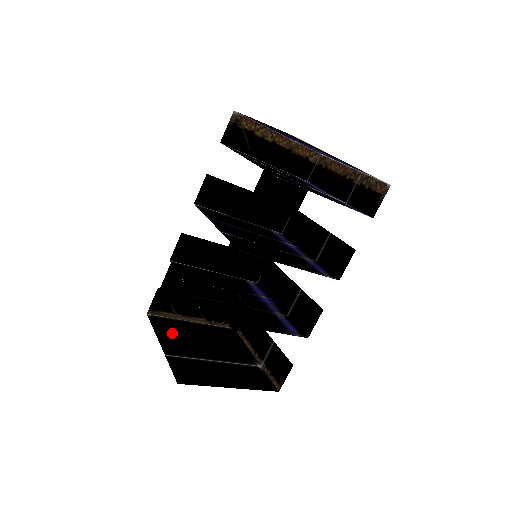
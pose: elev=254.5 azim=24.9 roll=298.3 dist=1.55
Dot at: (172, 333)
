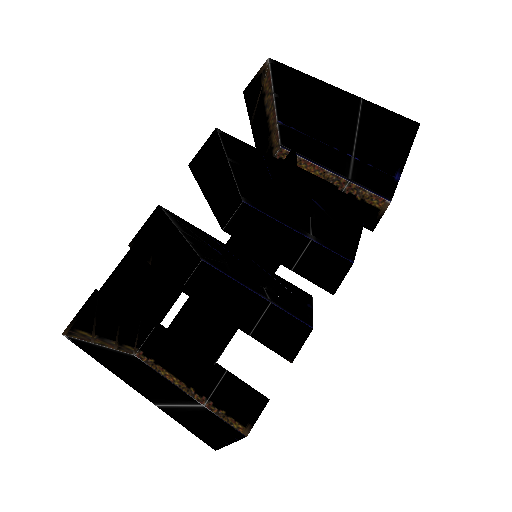
Dot at: (116, 367)
